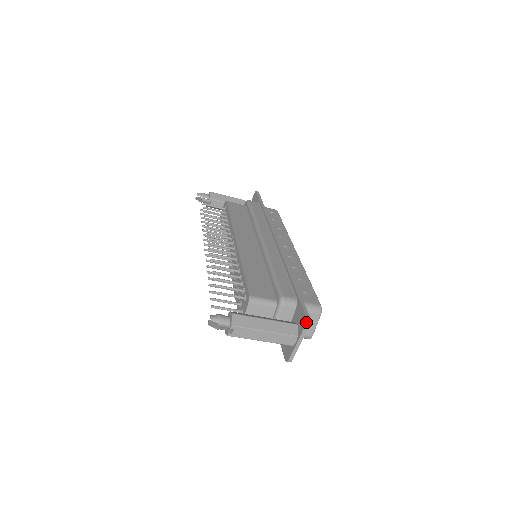
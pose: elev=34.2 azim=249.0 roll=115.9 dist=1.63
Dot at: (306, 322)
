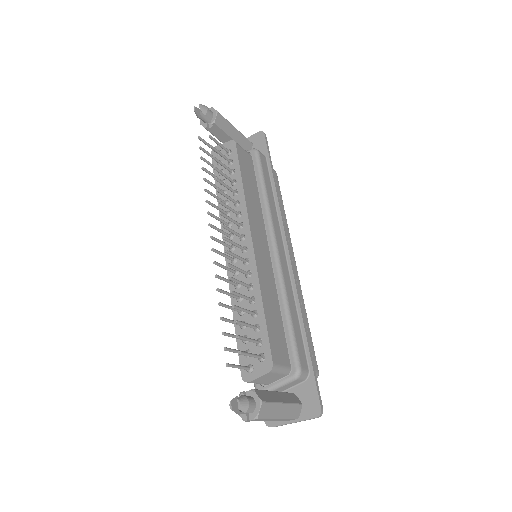
Dot at: (319, 416)
